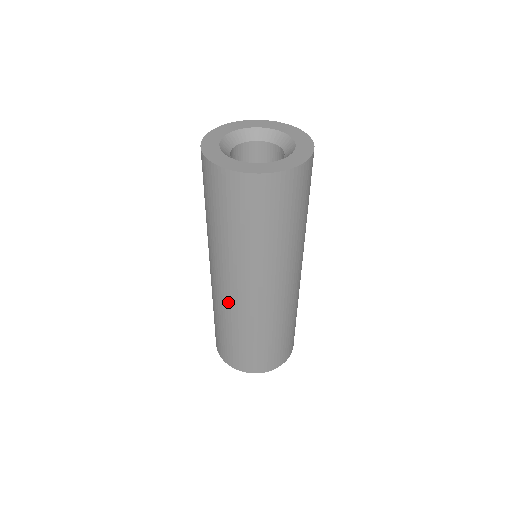
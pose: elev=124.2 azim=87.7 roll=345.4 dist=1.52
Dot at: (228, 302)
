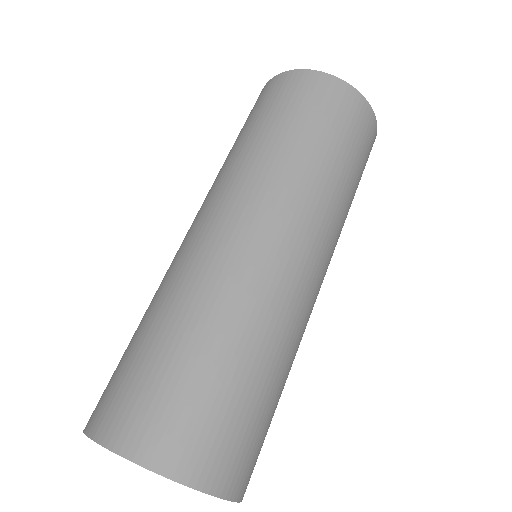
Dot at: (182, 253)
